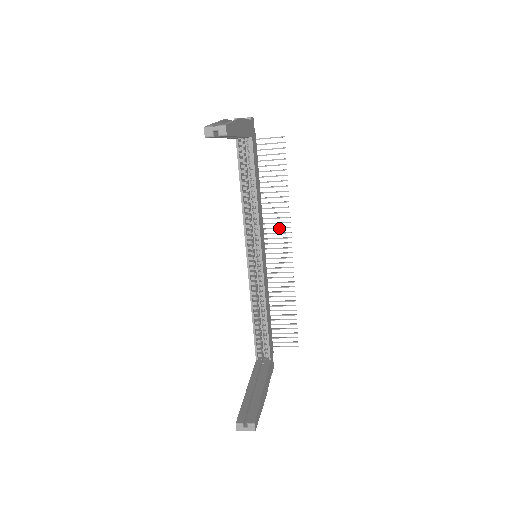
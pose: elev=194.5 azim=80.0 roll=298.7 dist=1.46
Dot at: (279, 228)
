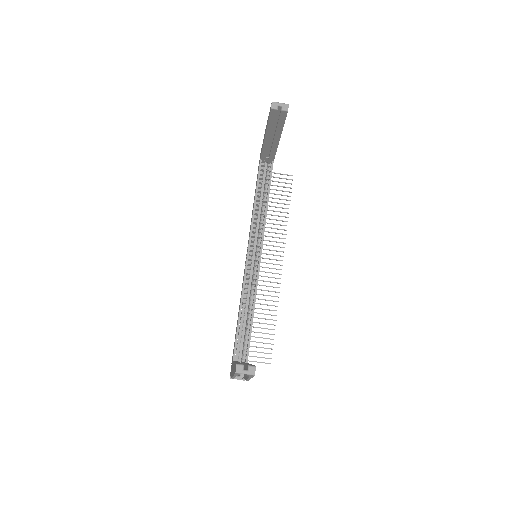
Dot at: (275, 246)
